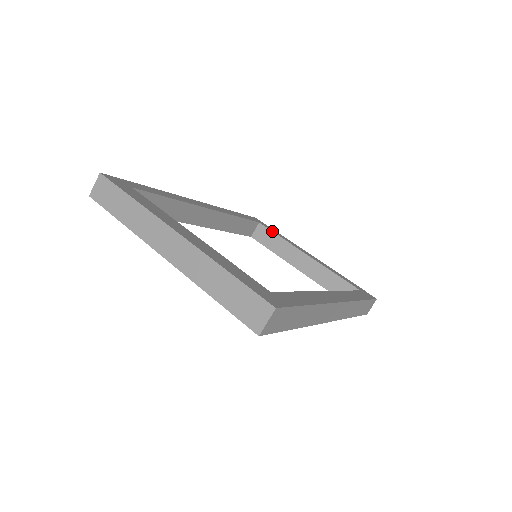
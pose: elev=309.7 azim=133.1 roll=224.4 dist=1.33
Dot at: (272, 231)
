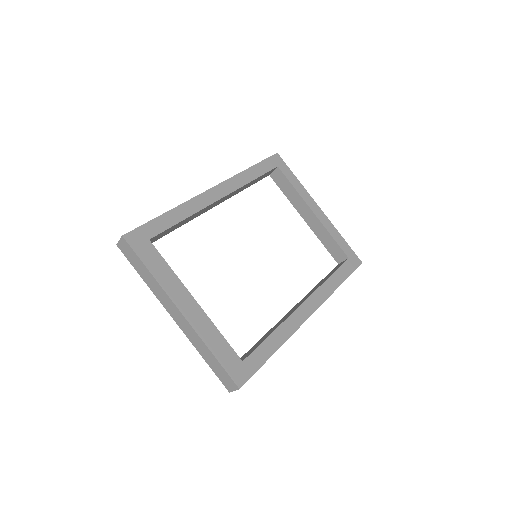
Dot at: (288, 180)
